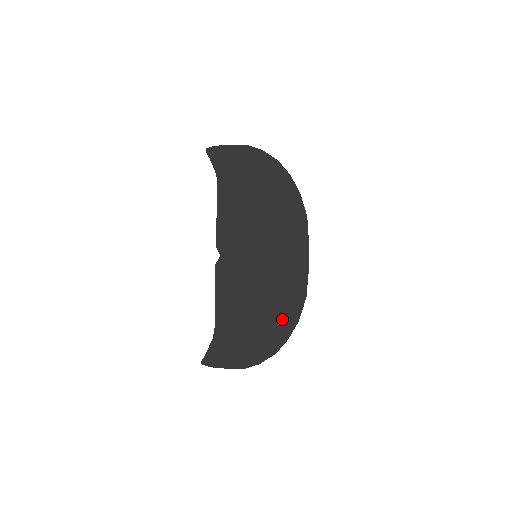
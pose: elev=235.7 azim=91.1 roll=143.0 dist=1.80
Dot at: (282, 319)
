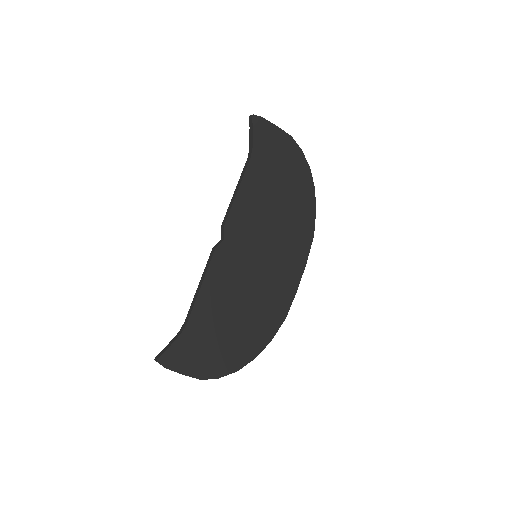
Dot at: (257, 334)
